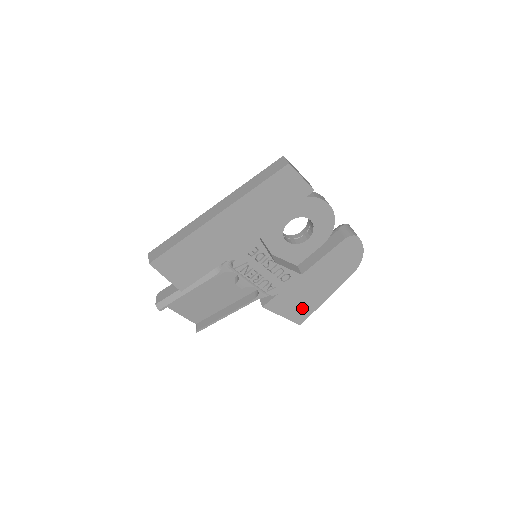
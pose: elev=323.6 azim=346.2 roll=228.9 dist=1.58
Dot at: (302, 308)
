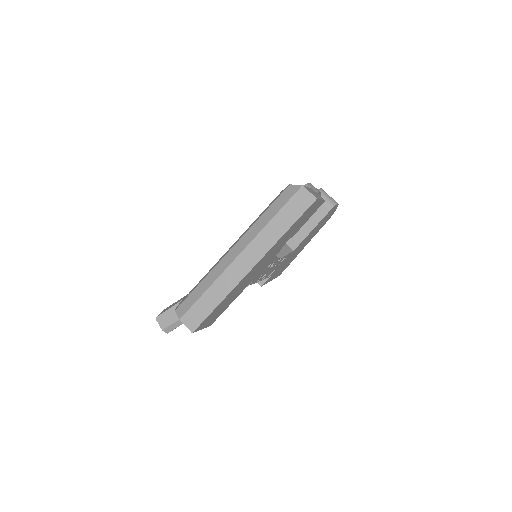
Dot at: (285, 266)
